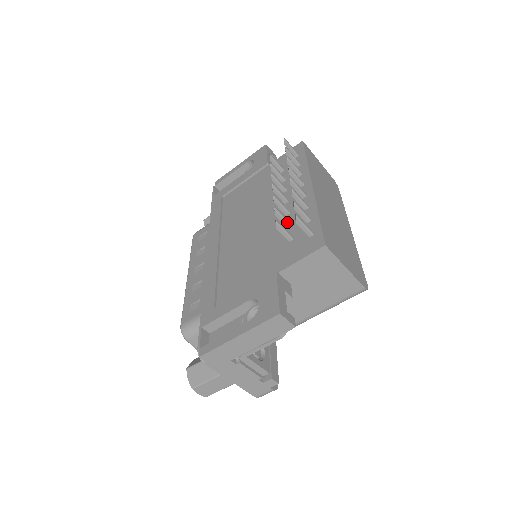
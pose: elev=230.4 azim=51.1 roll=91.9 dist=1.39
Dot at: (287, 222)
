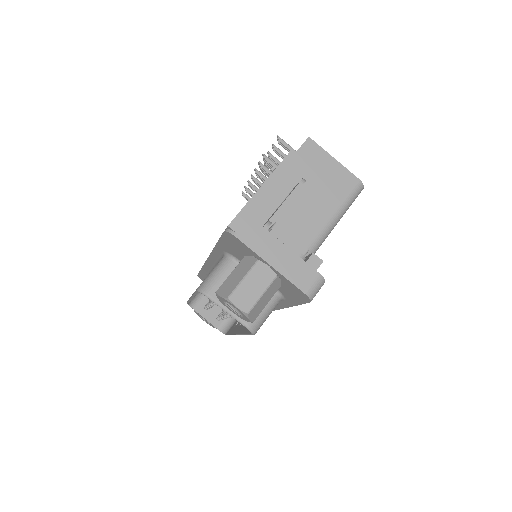
Dot at: occluded
